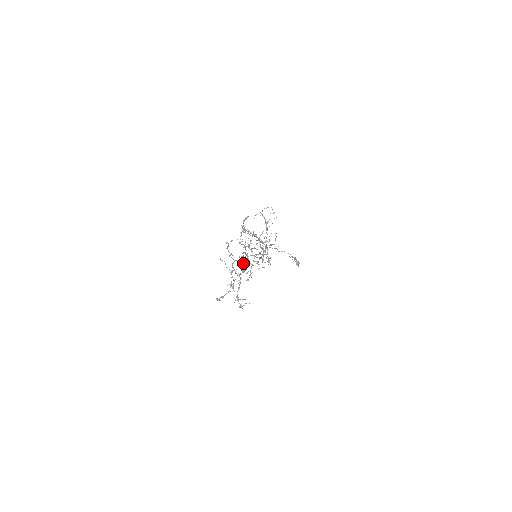
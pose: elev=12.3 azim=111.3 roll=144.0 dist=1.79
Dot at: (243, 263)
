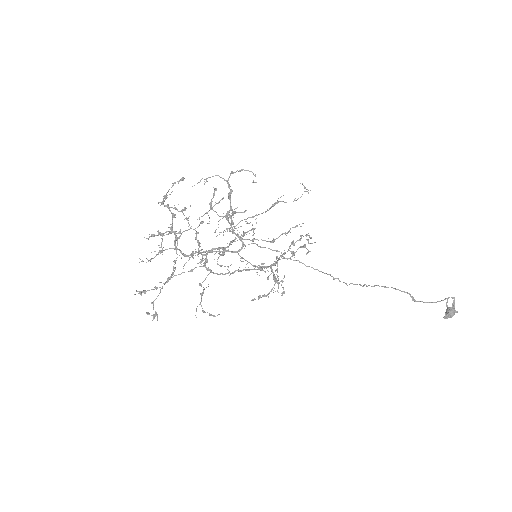
Dot at: (266, 266)
